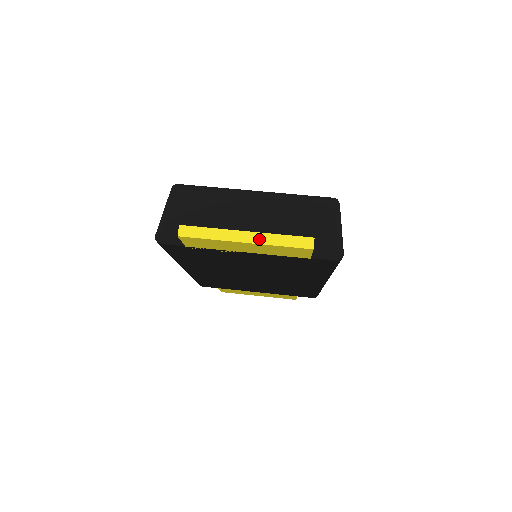
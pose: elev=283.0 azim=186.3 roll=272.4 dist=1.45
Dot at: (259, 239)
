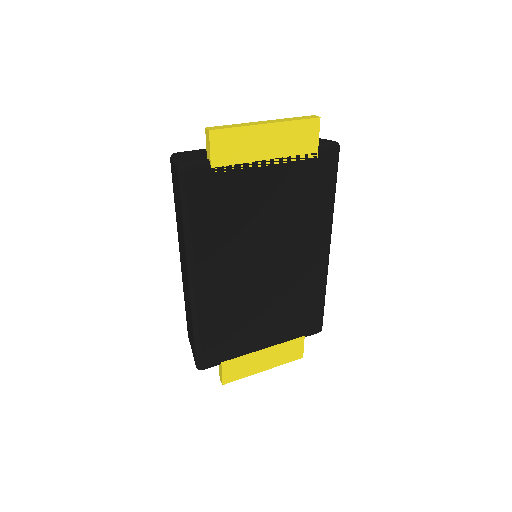
Dot at: (276, 121)
